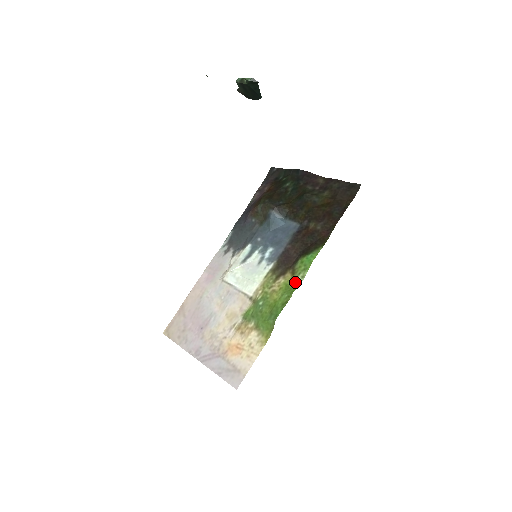
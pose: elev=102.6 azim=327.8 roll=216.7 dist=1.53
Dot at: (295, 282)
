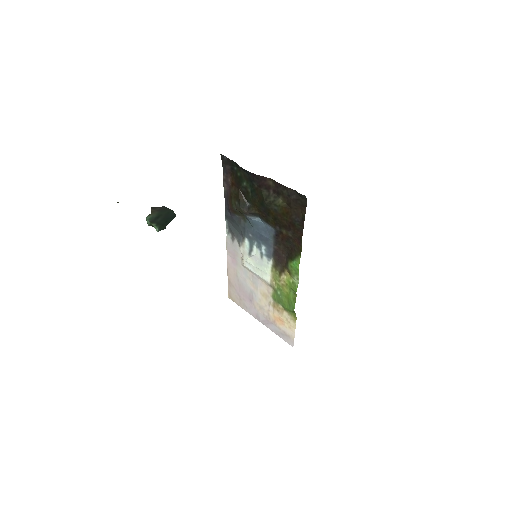
Dot at: (294, 282)
